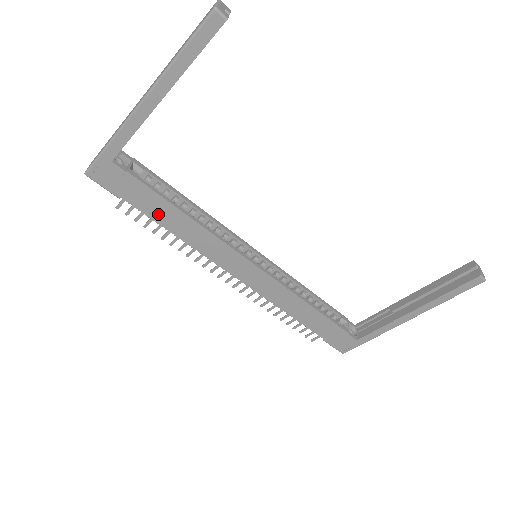
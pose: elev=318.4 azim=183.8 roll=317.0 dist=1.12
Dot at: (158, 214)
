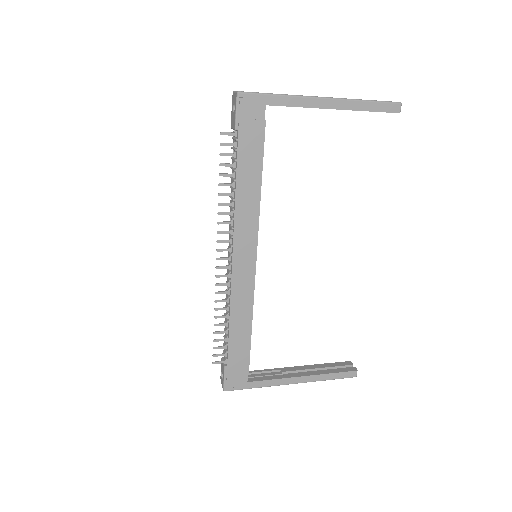
Dot at: (245, 165)
